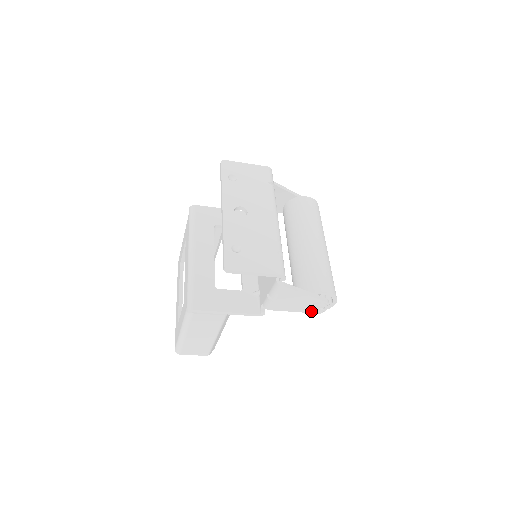
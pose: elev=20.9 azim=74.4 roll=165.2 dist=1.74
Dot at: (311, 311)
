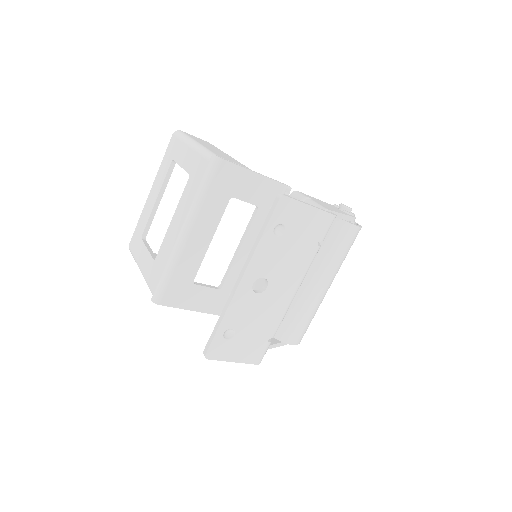
Dot at: occluded
